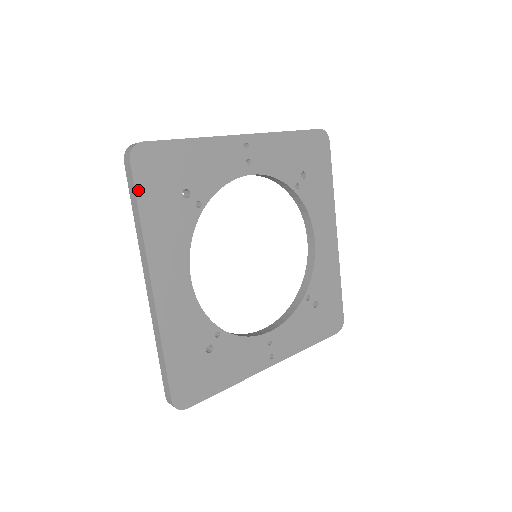
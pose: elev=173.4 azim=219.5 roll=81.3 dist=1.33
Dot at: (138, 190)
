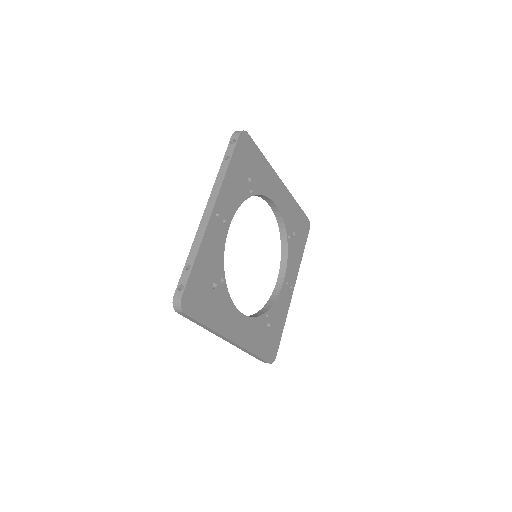
Dot at: (198, 319)
